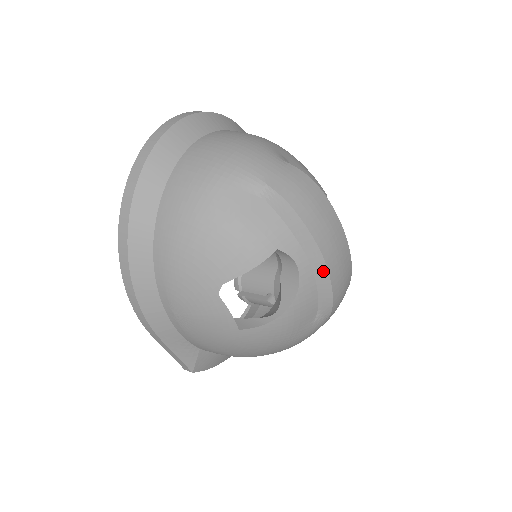
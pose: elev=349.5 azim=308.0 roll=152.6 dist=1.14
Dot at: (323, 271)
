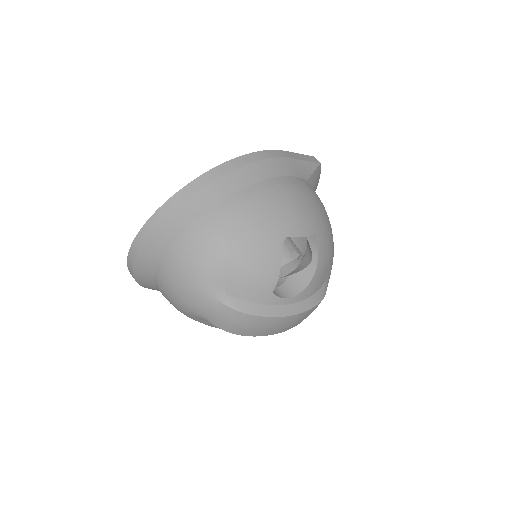
Dot at: occluded
